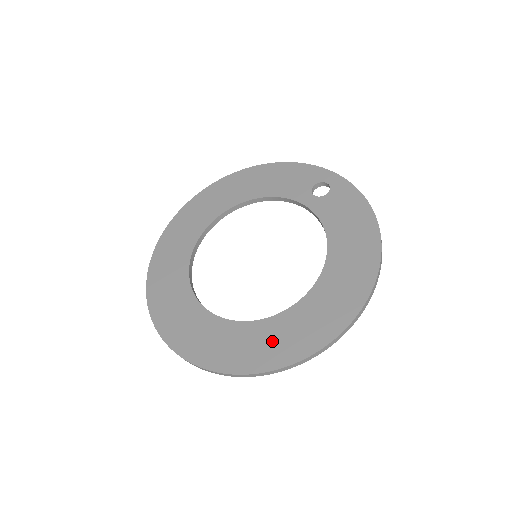
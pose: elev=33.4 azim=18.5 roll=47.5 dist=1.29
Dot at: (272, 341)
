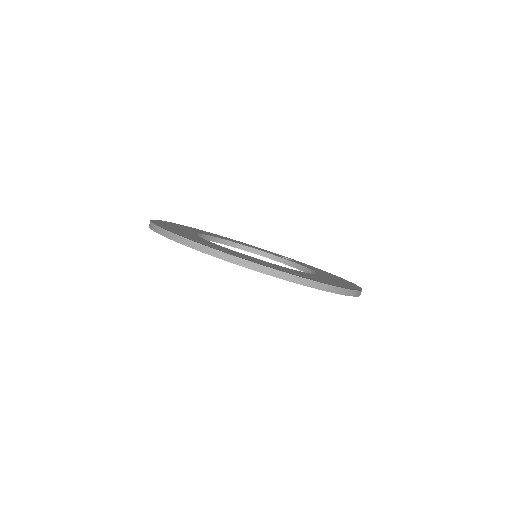
Dot at: (307, 275)
